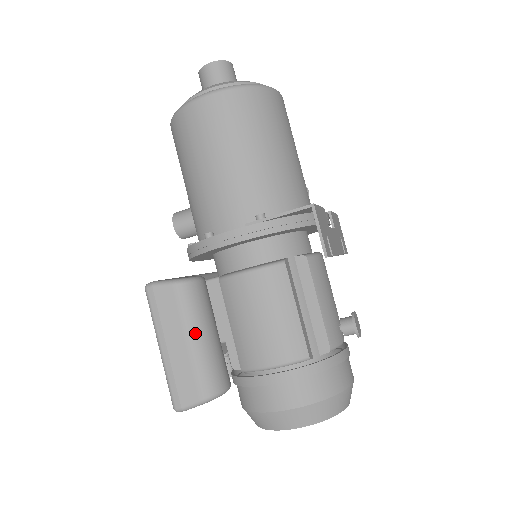
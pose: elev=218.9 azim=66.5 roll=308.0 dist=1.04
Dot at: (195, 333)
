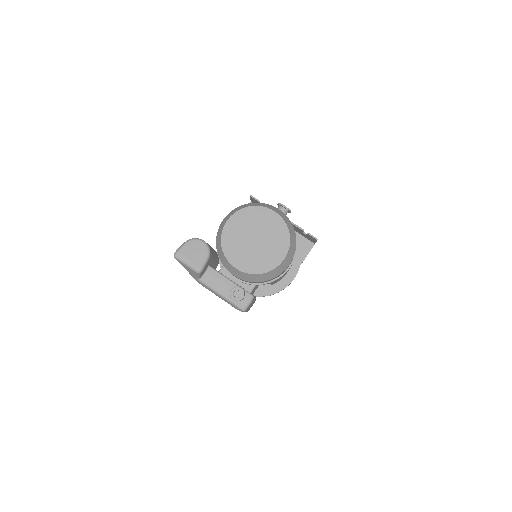
Dot at: occluded
